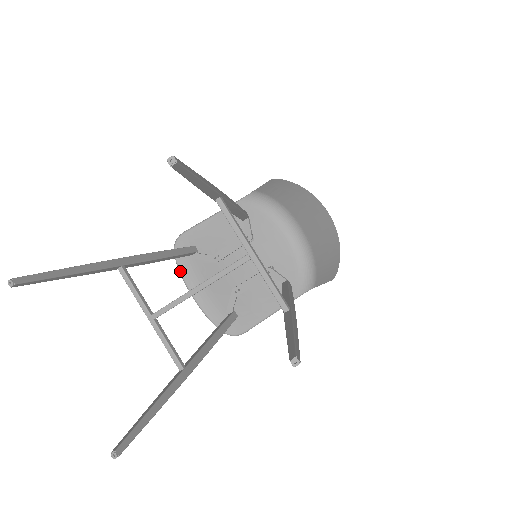
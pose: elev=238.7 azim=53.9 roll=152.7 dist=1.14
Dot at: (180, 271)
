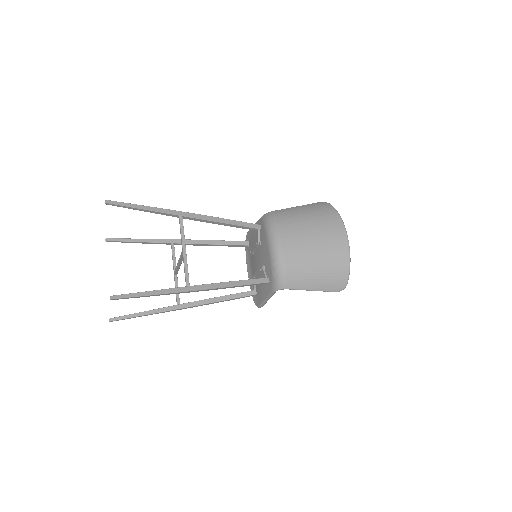
Dot at: (246, 256)
